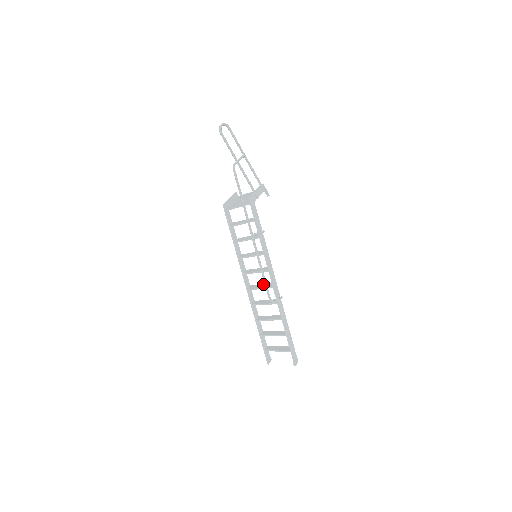
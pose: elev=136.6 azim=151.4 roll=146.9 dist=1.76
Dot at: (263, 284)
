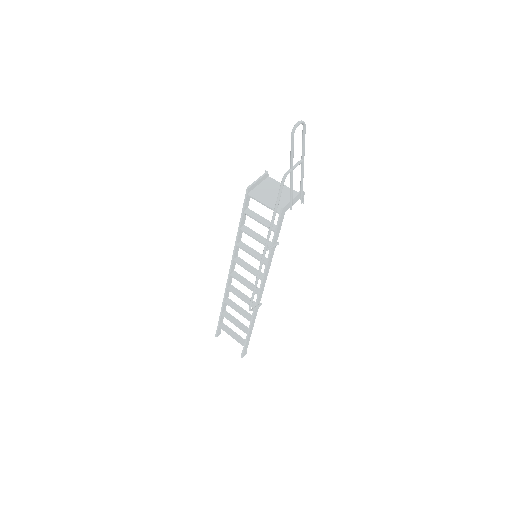
Dot at: (249, 281)
